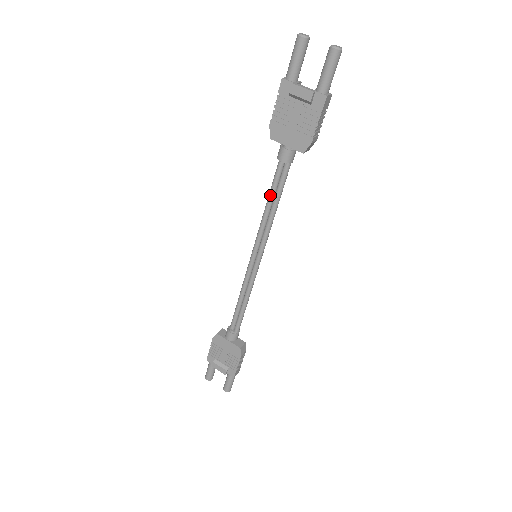
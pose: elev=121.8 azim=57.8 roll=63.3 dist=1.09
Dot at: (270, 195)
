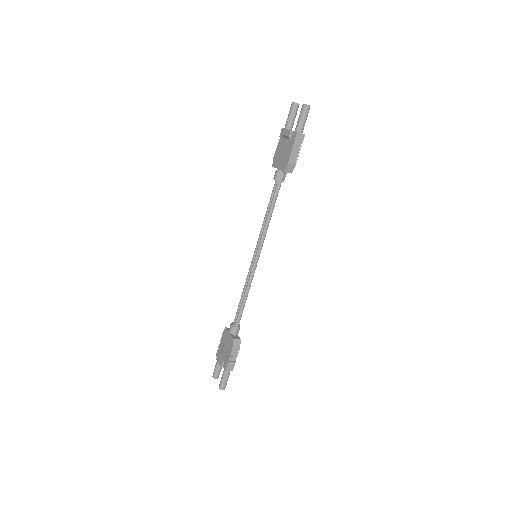
Dot at: (268, 206)
